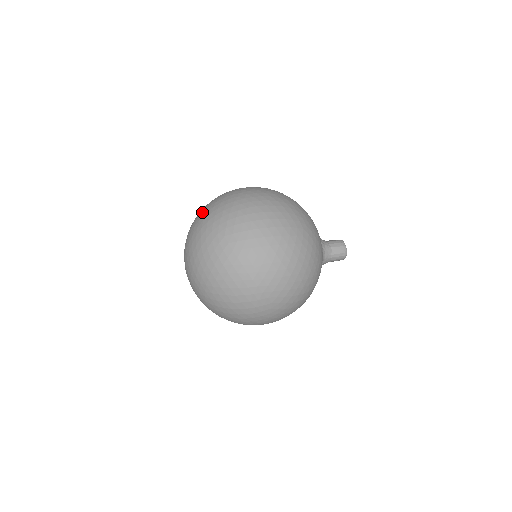
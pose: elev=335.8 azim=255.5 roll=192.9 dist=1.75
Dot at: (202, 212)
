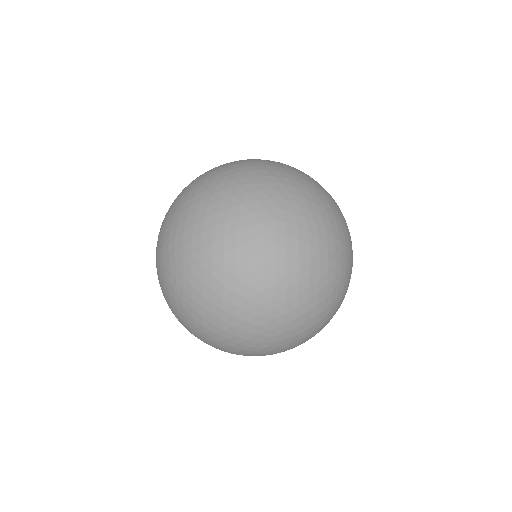
Dot at: (191, 226)
